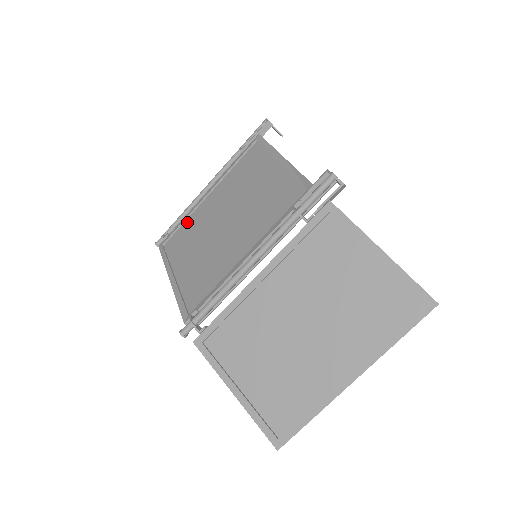
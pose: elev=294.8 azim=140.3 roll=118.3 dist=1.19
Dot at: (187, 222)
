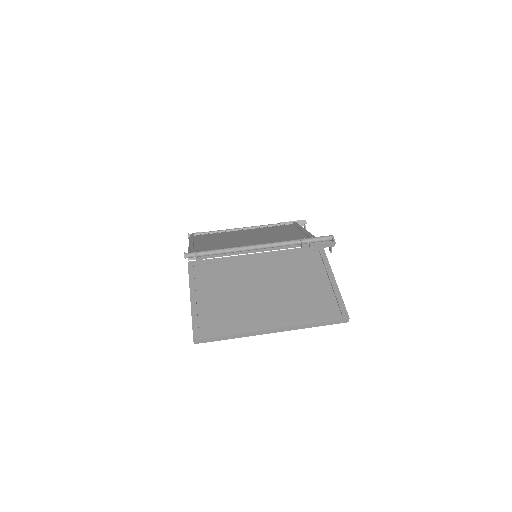
Dot at: (219, 233)
